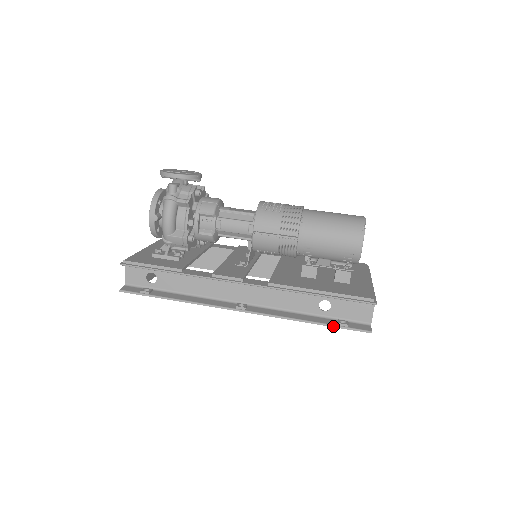
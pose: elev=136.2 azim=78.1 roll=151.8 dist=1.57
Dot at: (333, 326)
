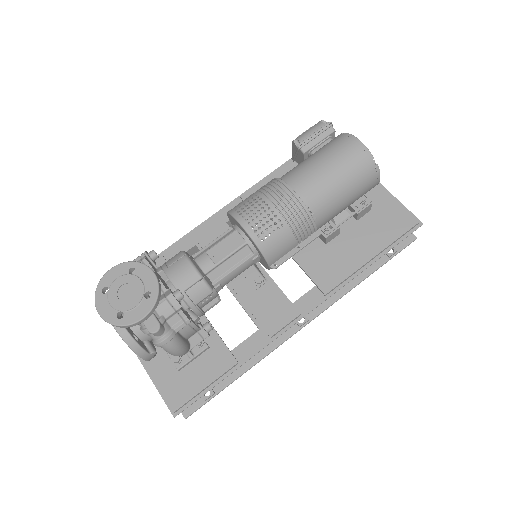
Dot at: (386, 262)
